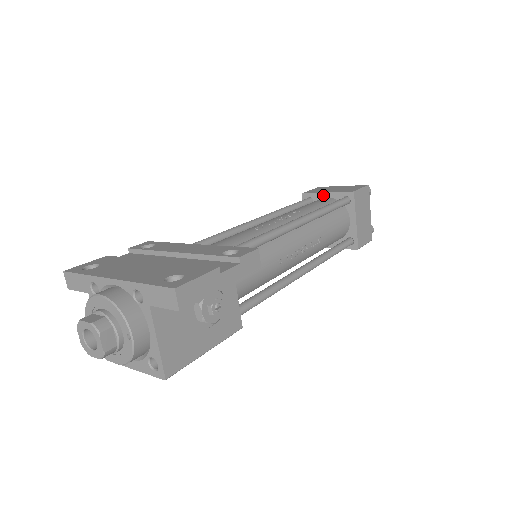
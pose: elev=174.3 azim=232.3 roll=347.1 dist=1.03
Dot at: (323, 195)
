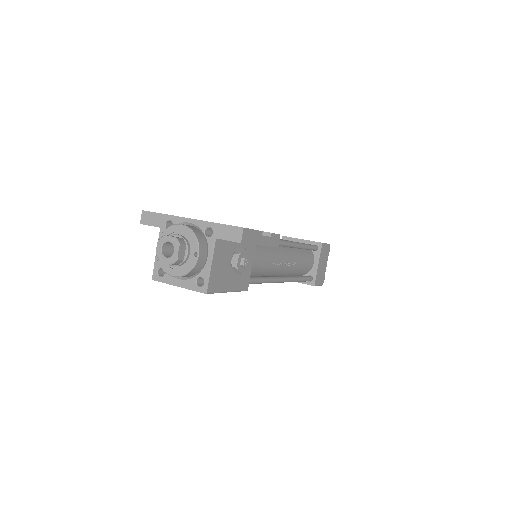
Dot at: (299, 240)
